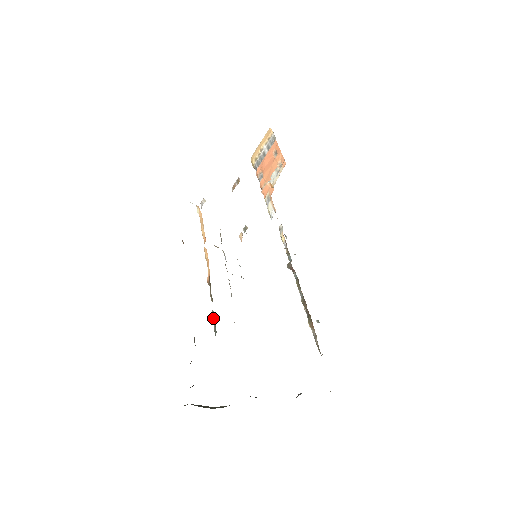
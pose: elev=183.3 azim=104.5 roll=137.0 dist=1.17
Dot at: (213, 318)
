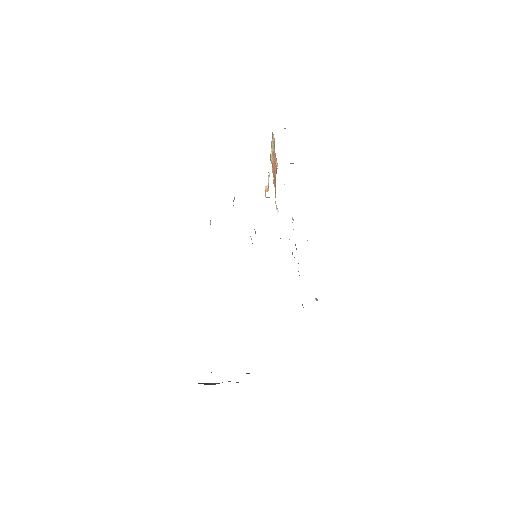
Dot at: occluded
